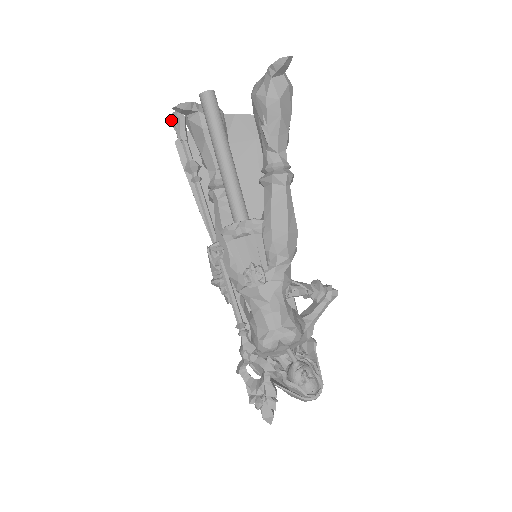
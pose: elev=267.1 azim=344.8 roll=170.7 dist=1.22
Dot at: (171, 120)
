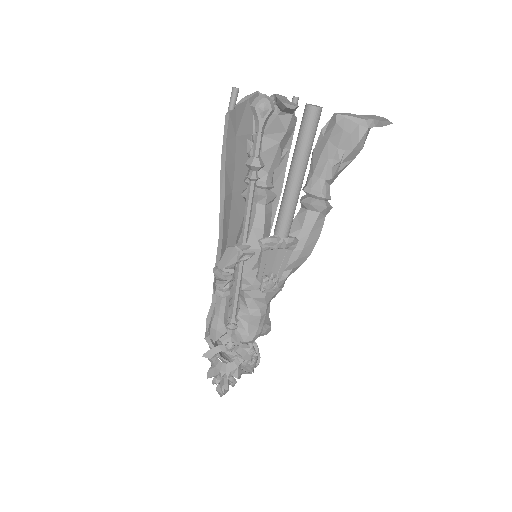
Dot at: (259, 103)
